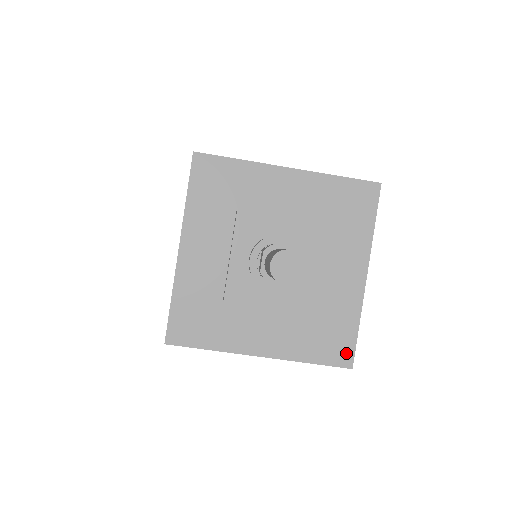
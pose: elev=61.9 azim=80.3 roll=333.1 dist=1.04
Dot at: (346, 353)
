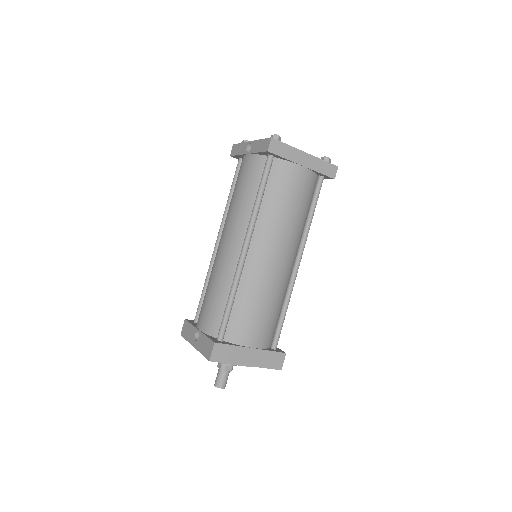
Dot at: occluded
